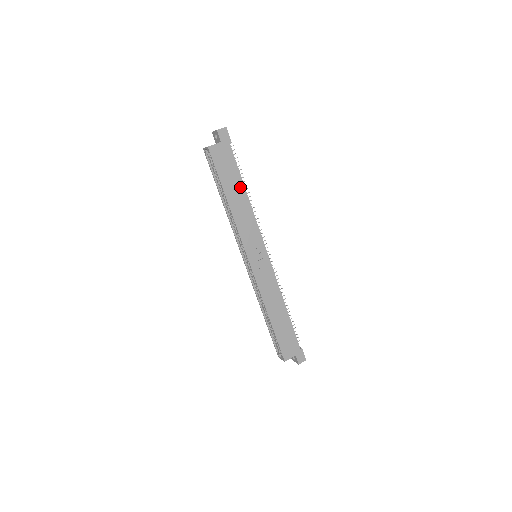
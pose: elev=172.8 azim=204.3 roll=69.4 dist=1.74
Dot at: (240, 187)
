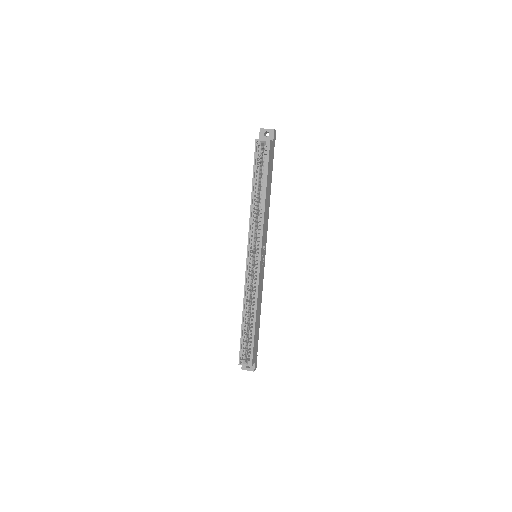
Dot at: (270, 187)
